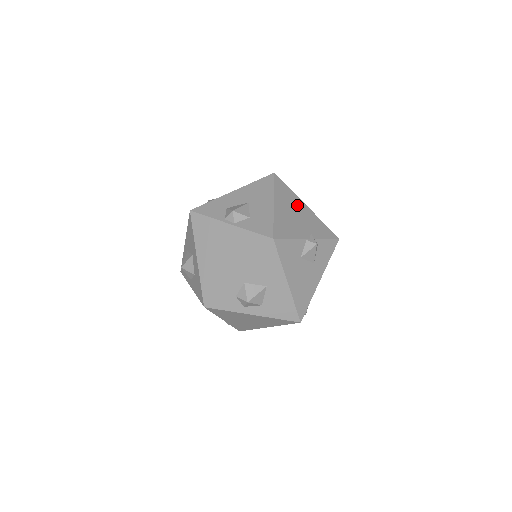
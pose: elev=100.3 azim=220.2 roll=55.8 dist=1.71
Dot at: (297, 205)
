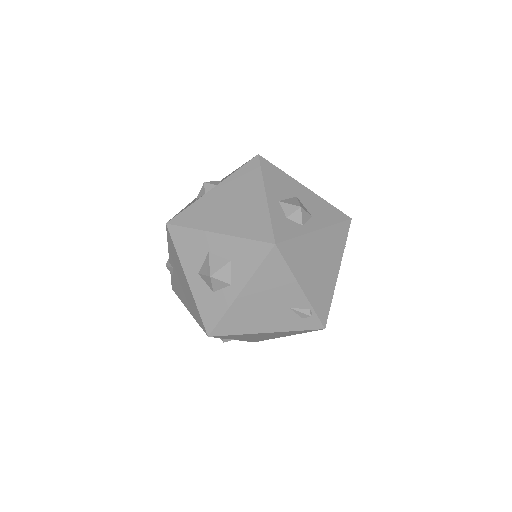
Dot at: occluded
